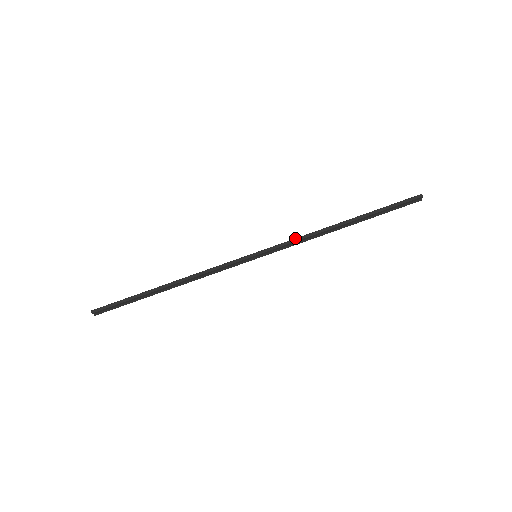
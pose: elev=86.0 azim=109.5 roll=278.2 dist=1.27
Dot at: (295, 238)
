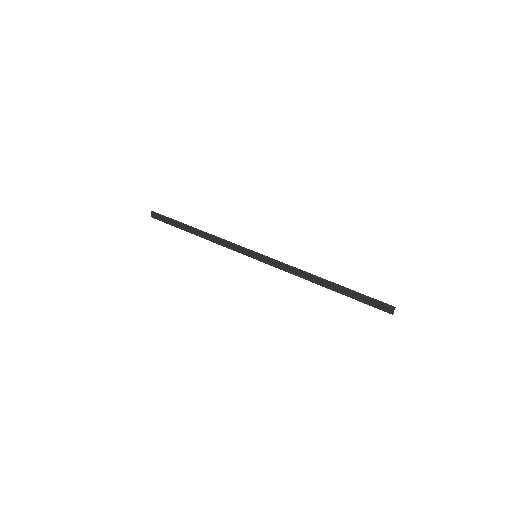
Dot at: (287, 264)
